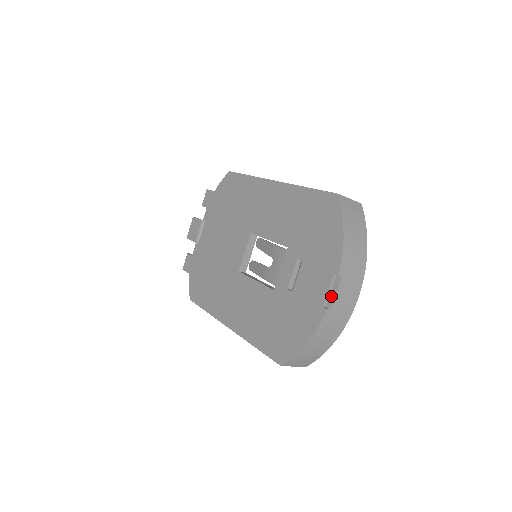
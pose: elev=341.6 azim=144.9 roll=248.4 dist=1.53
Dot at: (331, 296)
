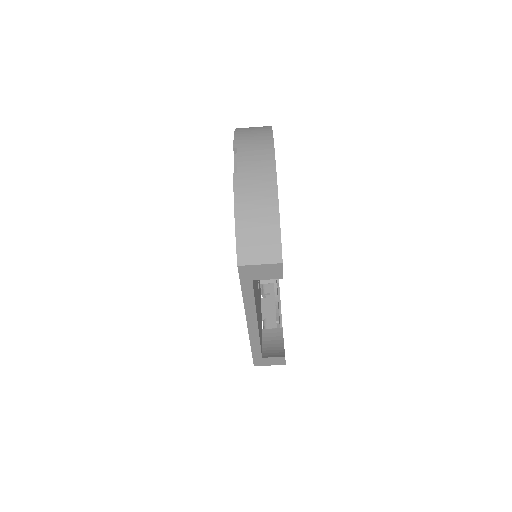
Dot at: occluded
